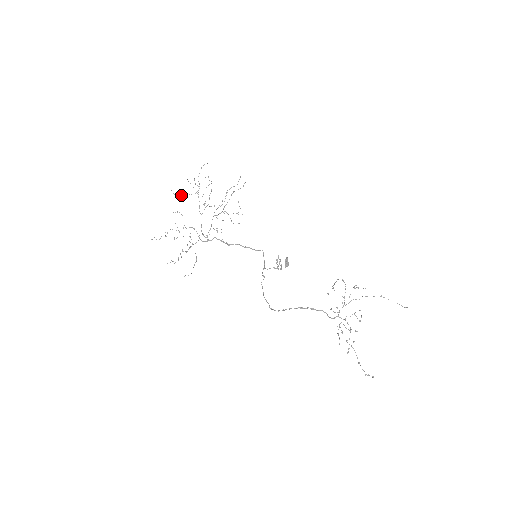
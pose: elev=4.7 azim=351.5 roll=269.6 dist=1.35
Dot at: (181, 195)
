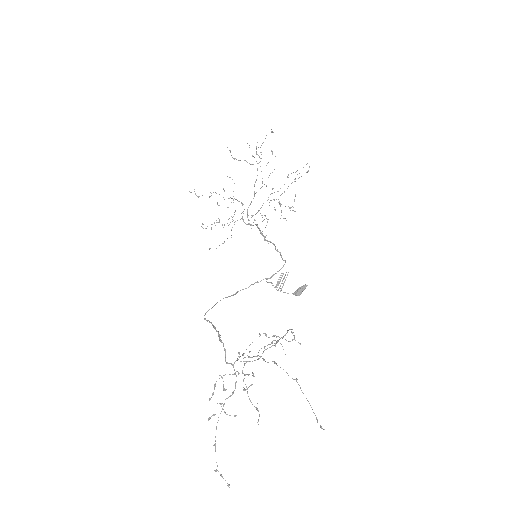
Dot at: (239, 160)
